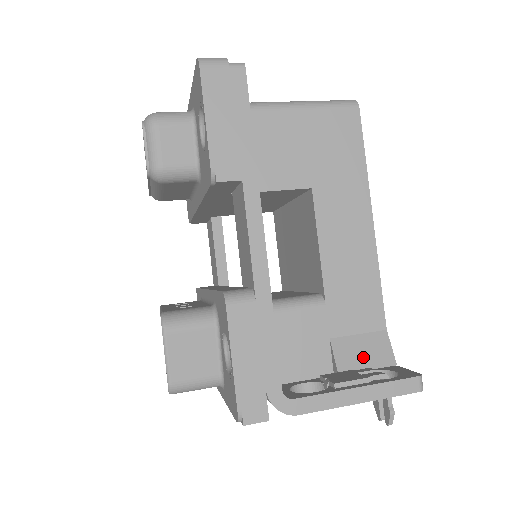
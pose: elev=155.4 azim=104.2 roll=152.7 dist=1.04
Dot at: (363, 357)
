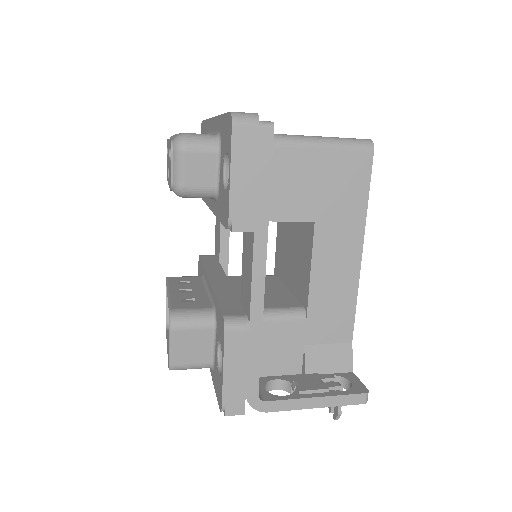
Dot at: (328, 363)
